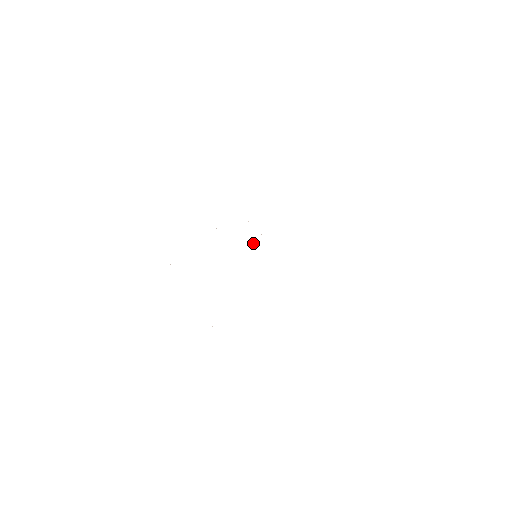
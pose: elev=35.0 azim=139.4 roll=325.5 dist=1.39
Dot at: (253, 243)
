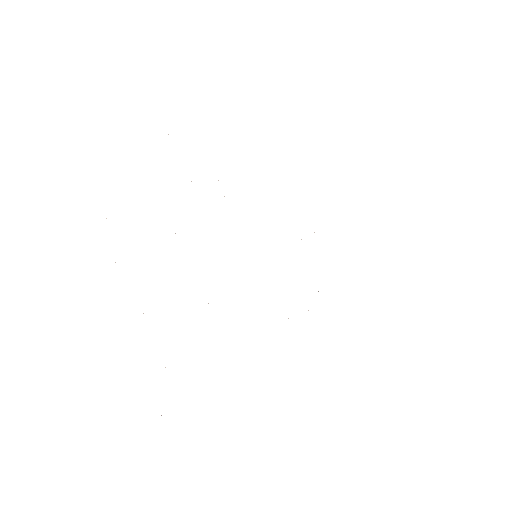
Dot at: occluded
